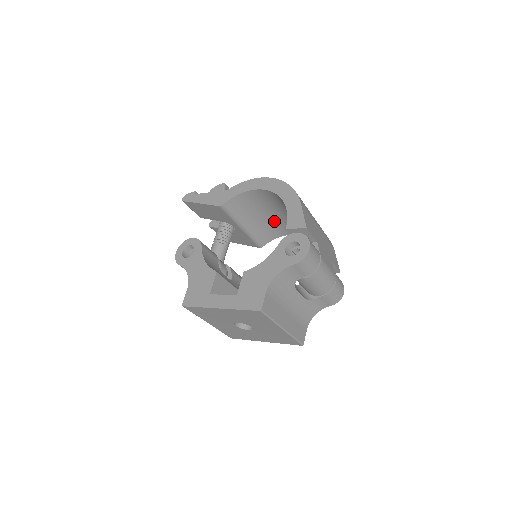
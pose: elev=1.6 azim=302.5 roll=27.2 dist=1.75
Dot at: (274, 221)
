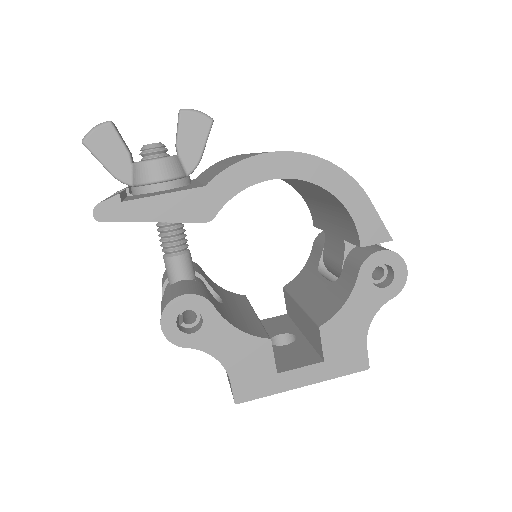
Dot at: occluded
